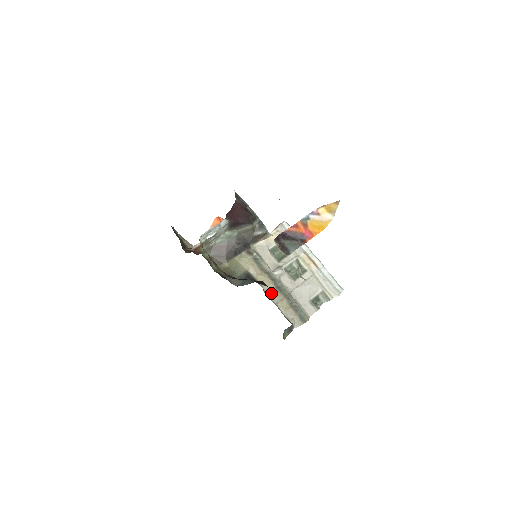
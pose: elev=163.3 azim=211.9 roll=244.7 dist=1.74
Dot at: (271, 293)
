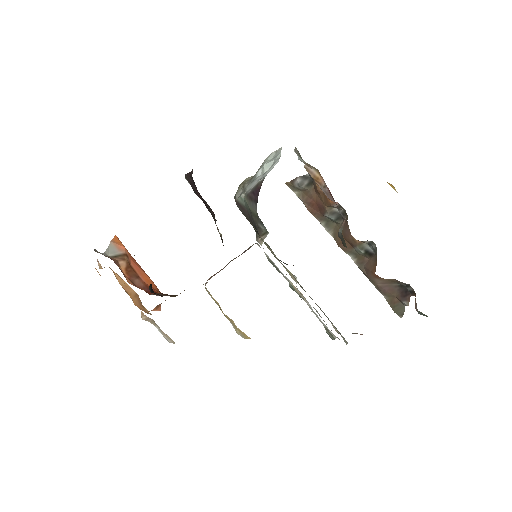
Dot at: occluded
